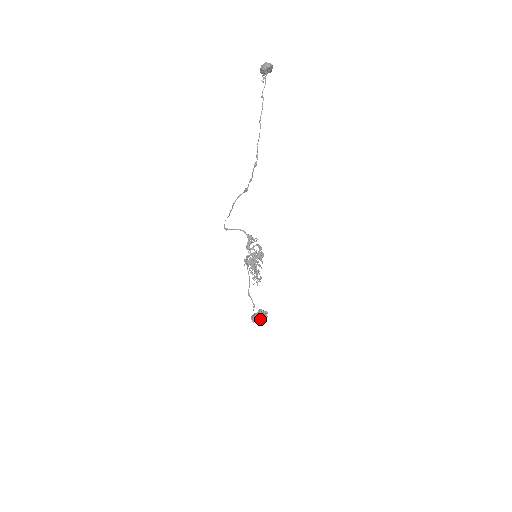
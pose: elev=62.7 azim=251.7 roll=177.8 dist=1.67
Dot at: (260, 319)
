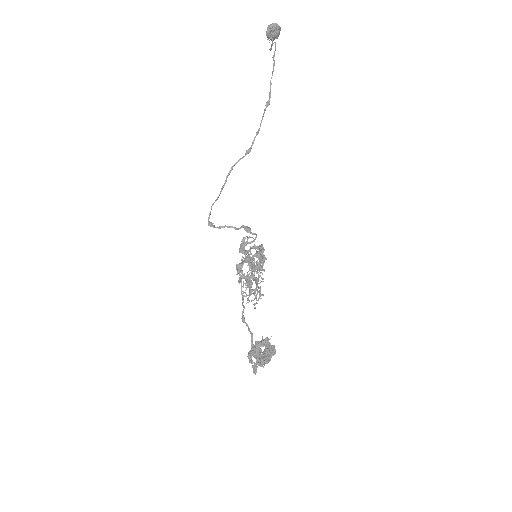
Dot at: (266, 349)
